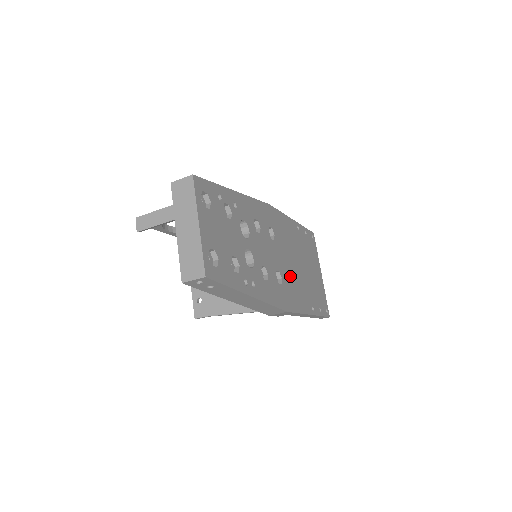
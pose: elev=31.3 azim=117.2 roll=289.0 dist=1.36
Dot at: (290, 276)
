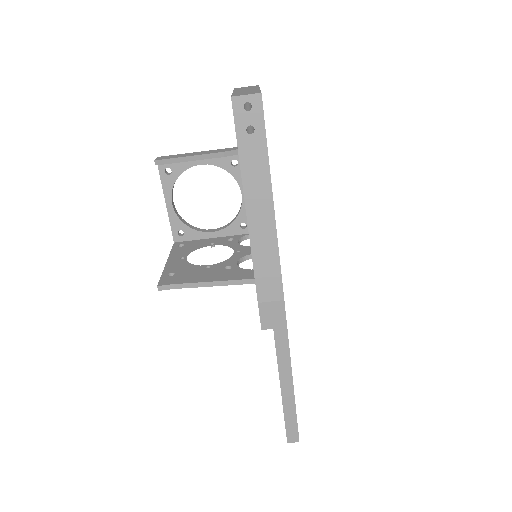
Dot at: occluded
